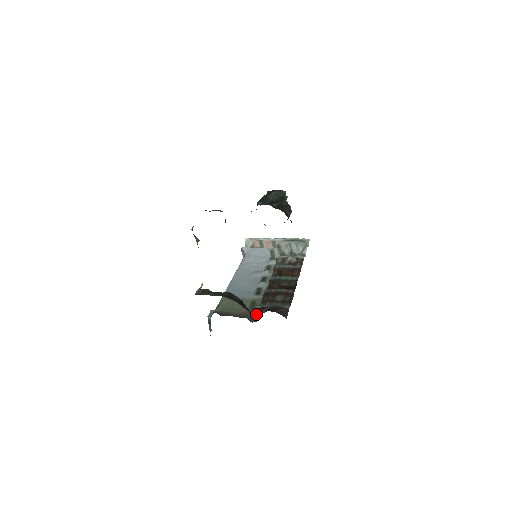
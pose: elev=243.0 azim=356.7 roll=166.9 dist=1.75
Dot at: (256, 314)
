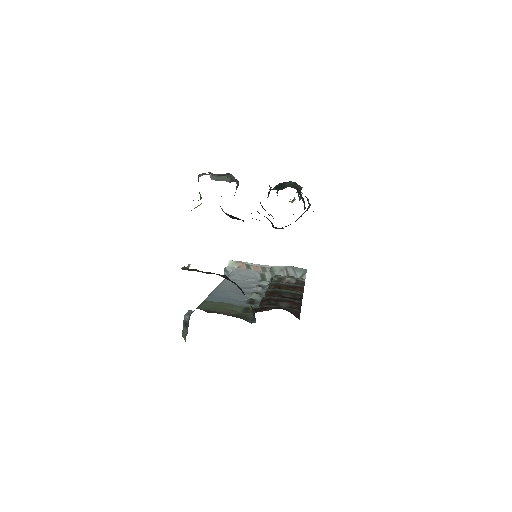
Dot at: (258, 310)
